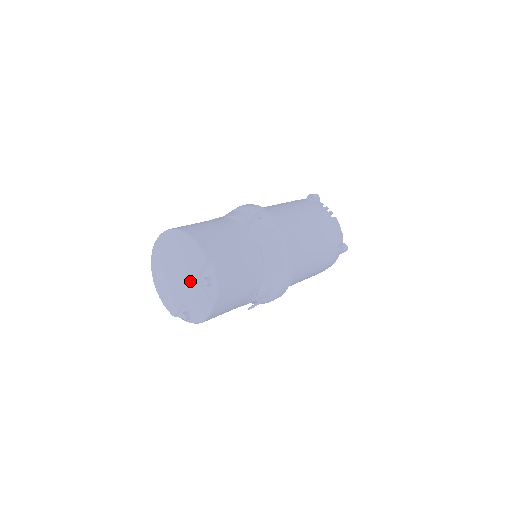
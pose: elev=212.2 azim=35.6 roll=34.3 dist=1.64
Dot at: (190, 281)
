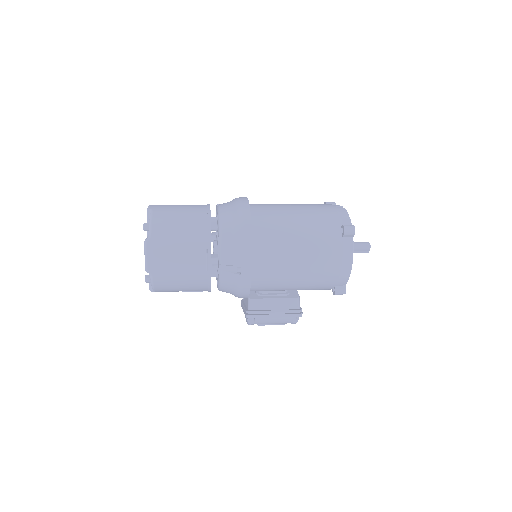
Dot at: occluded
